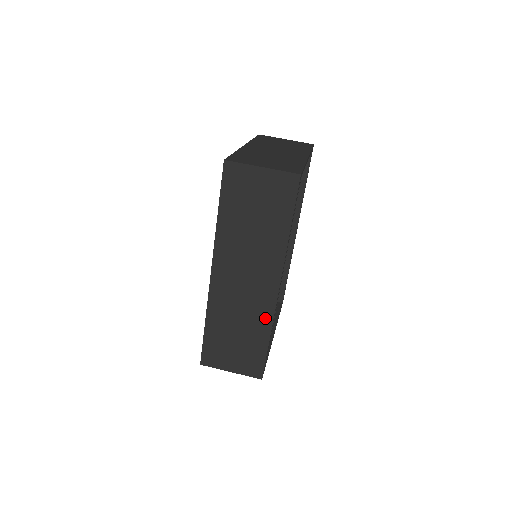
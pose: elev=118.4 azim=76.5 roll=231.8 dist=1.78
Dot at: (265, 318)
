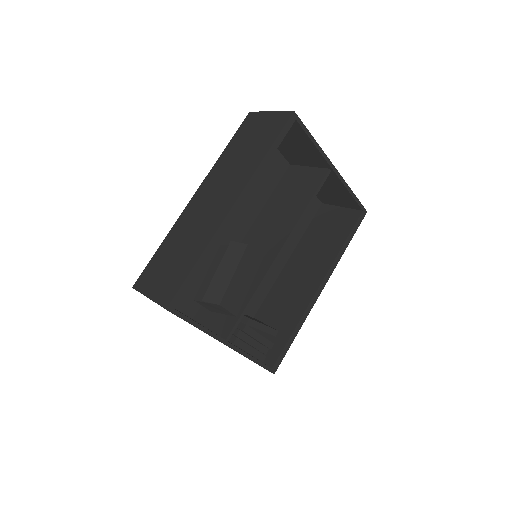
Dot at: (207, 236)
